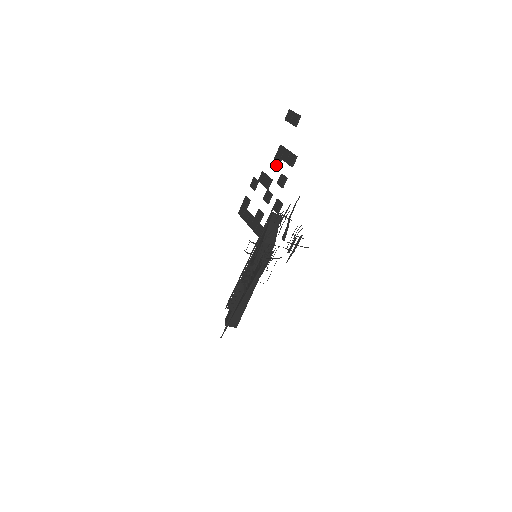
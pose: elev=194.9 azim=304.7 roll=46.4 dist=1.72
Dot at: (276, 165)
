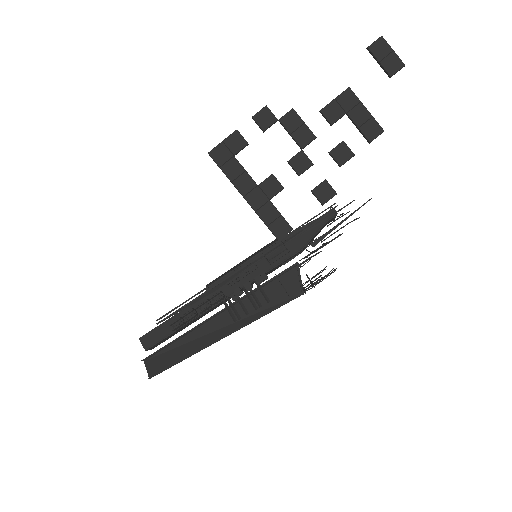
Dot at: (334, 118)
